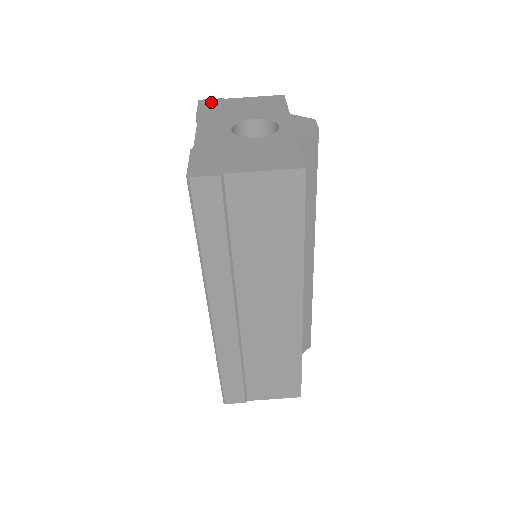
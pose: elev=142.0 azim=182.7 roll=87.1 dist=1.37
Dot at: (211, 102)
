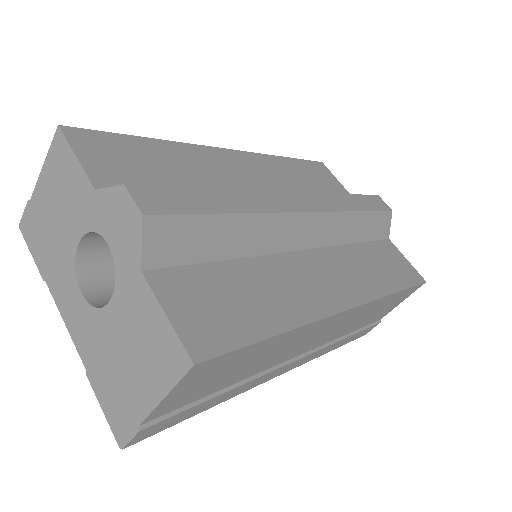
Dot at: (28, 224)
